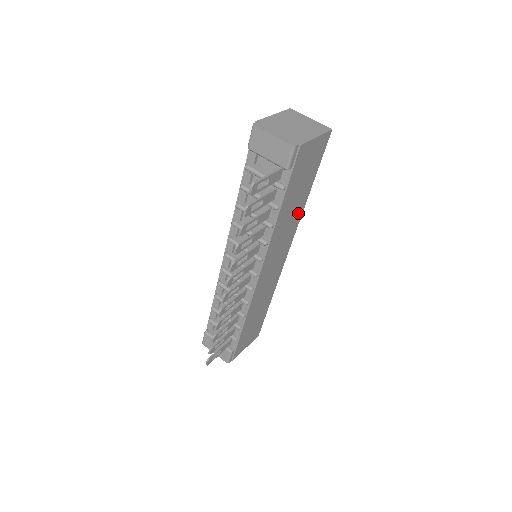
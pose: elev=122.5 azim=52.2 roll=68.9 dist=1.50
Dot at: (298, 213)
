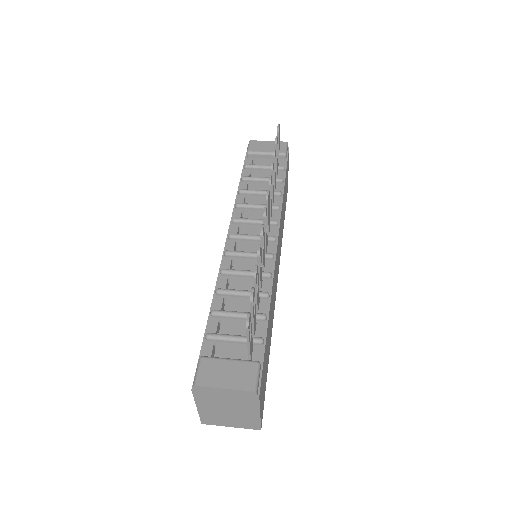
Dot at: (282, 233)
